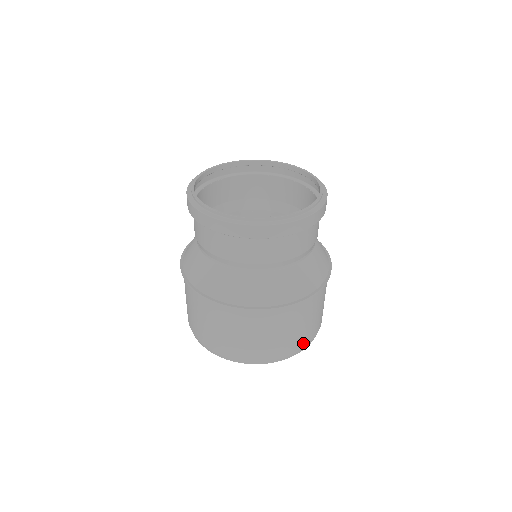
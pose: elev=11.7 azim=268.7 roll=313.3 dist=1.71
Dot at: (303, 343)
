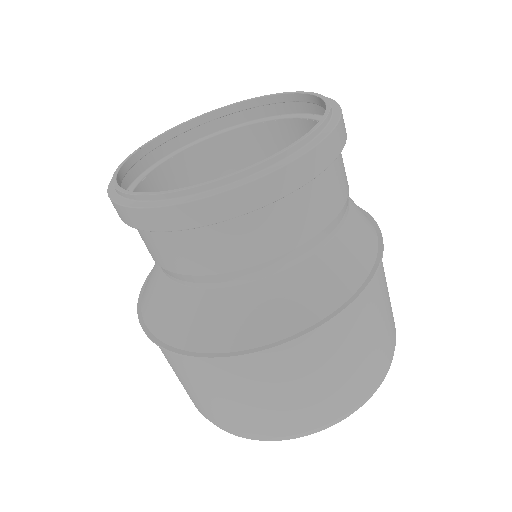
Dot at: (342, 405)
